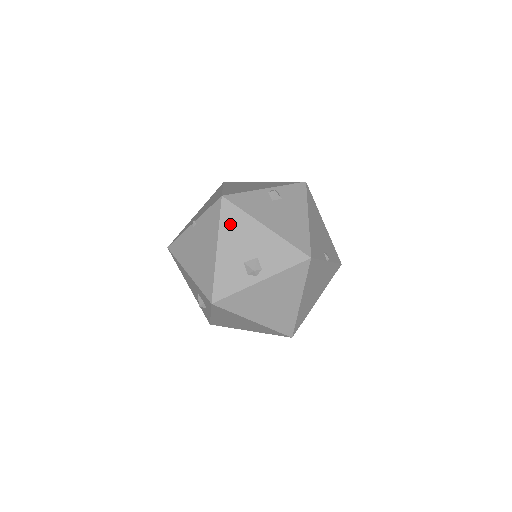
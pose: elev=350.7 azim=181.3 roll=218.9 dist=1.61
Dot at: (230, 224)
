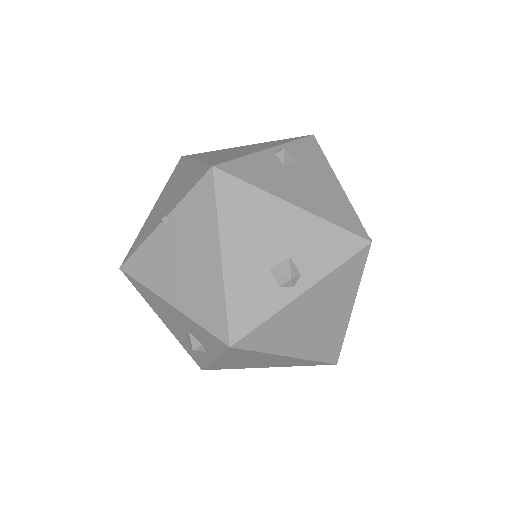
Dot at: (235, 210)
